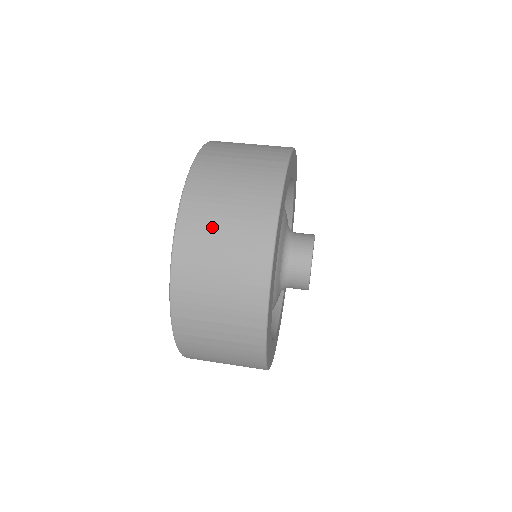
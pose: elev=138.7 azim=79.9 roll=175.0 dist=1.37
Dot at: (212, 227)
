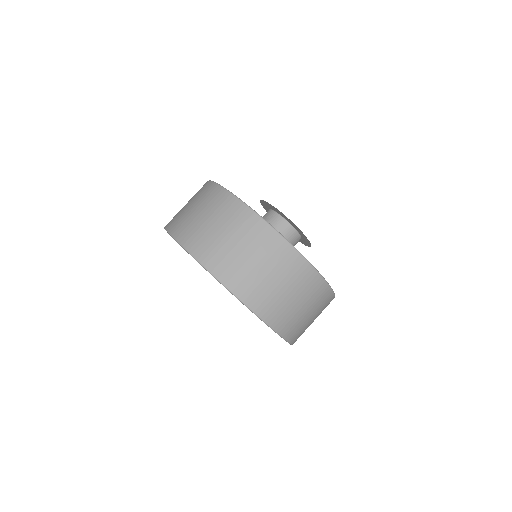
Dot at: (289, 308)
